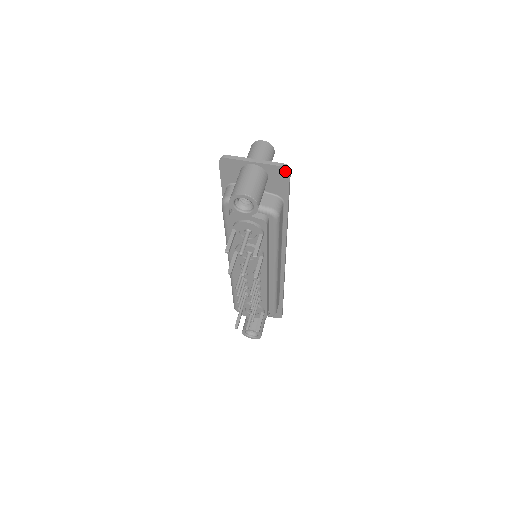
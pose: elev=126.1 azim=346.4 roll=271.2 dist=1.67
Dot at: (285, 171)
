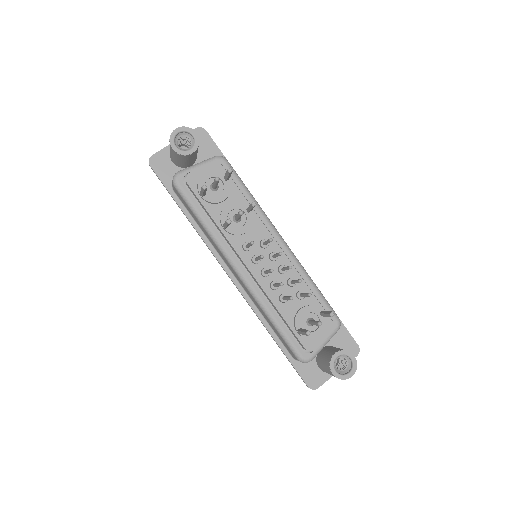
Dot at: (201, 131)
